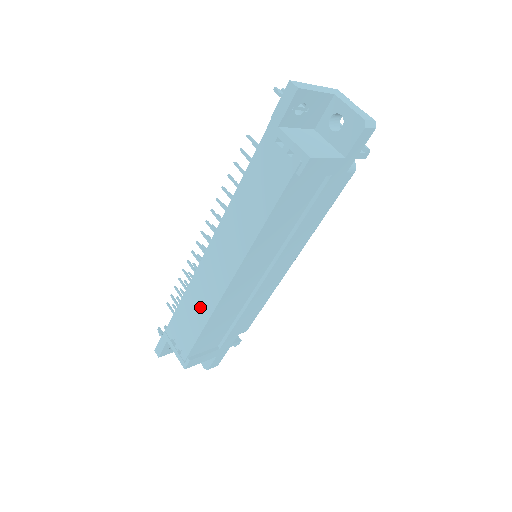
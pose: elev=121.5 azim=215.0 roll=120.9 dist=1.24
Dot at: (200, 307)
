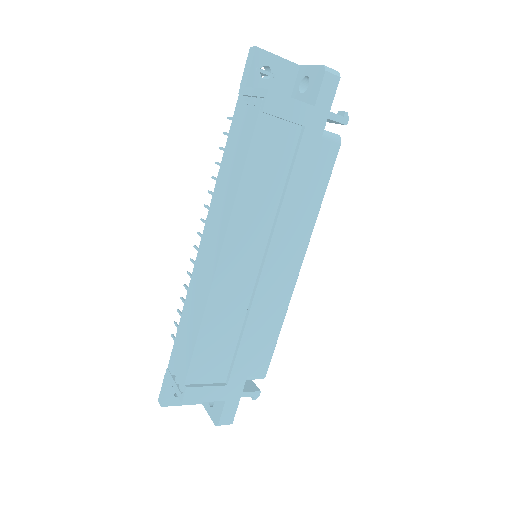
Dot at: (195, 312)
